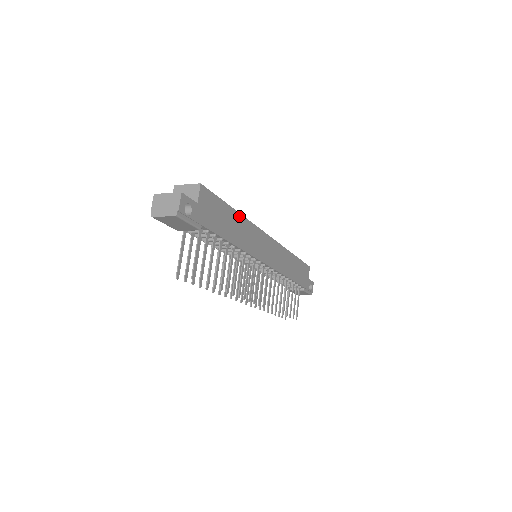
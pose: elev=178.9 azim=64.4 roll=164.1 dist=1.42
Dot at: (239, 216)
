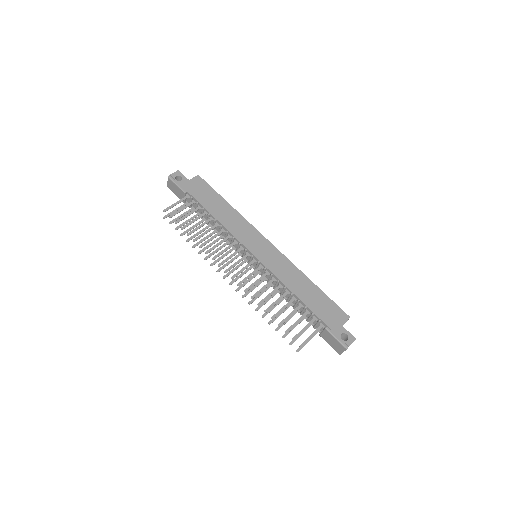
Dot at: (231, 208)
